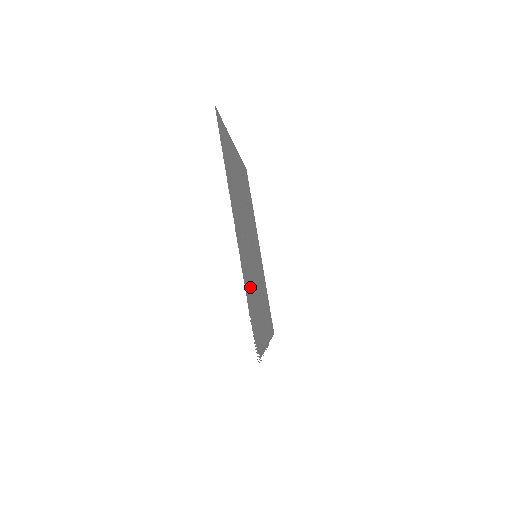
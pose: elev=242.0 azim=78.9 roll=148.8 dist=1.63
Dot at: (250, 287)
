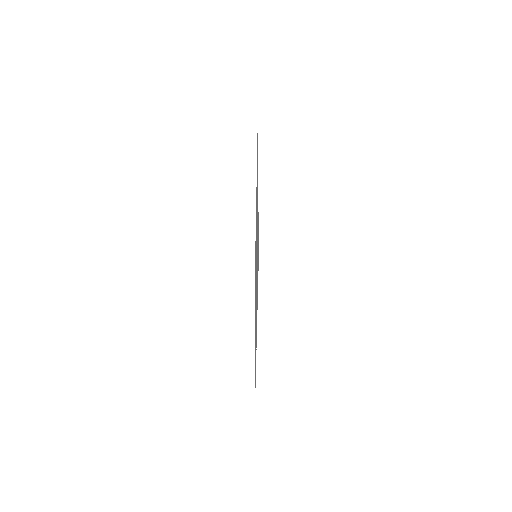
Dot at: occluded
